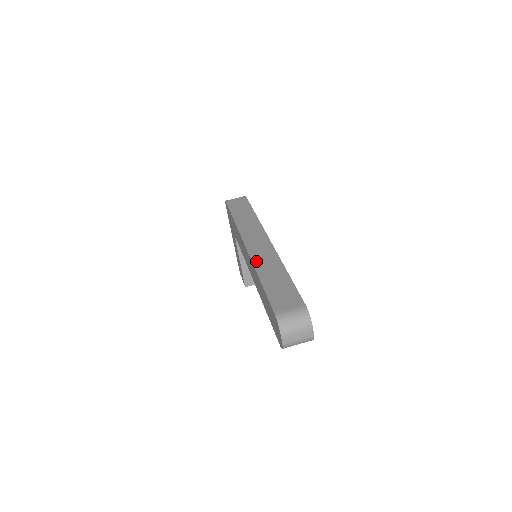
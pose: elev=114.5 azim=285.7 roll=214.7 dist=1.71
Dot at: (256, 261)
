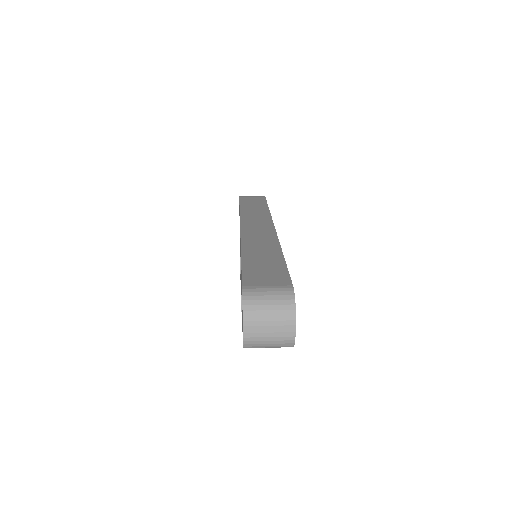
Dot at: (246, 240)
